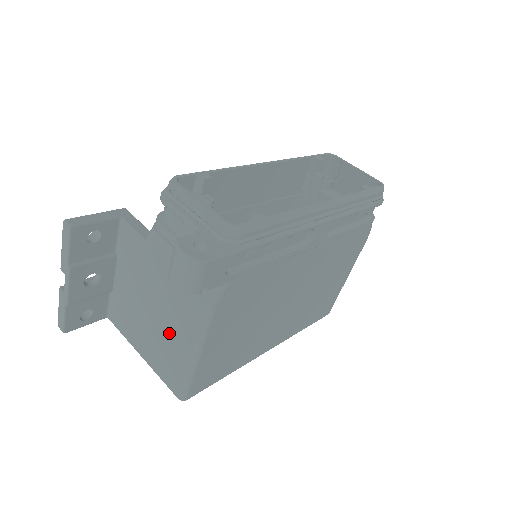
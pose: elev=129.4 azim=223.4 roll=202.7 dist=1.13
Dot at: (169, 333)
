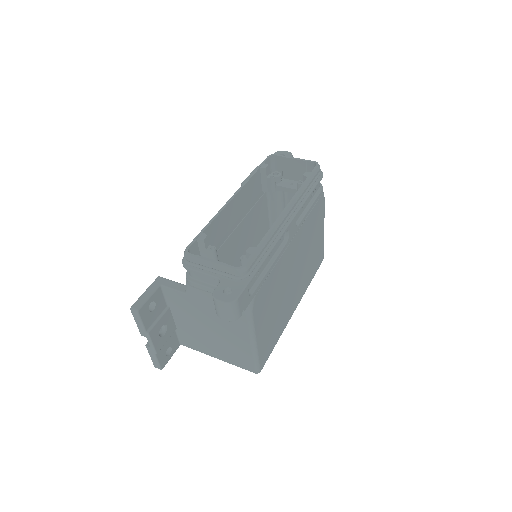
Dot at: (230, 340)
